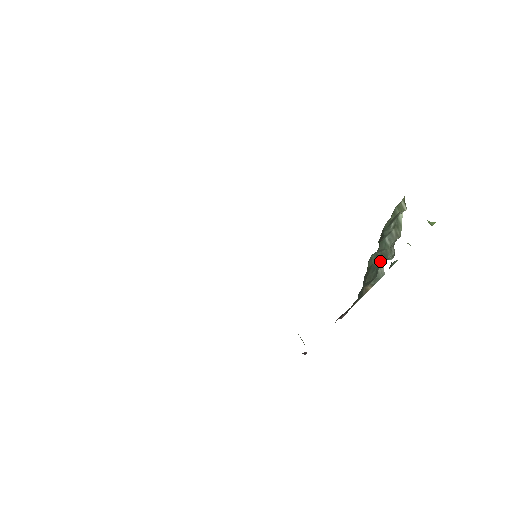
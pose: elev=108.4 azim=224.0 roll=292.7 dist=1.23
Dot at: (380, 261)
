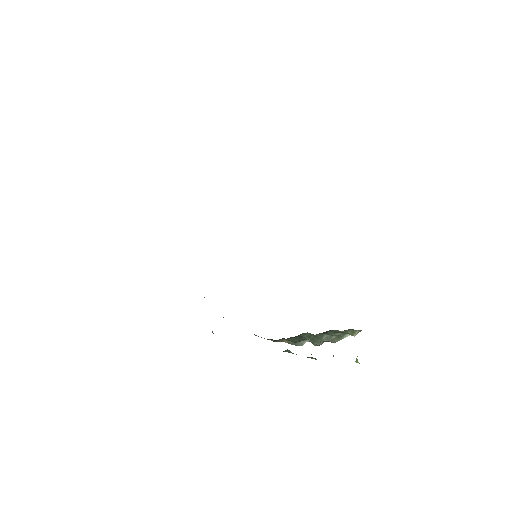
Dot at: occluded
